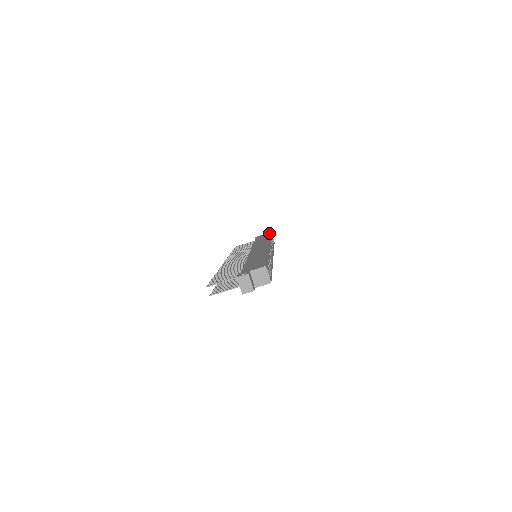
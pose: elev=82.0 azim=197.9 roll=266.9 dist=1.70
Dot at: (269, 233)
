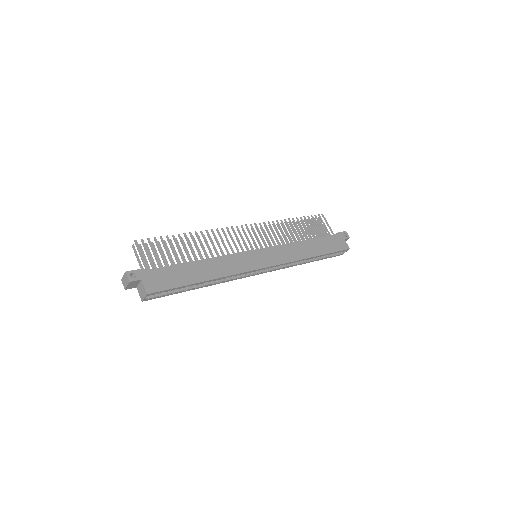
Dot at: (347, 247)
